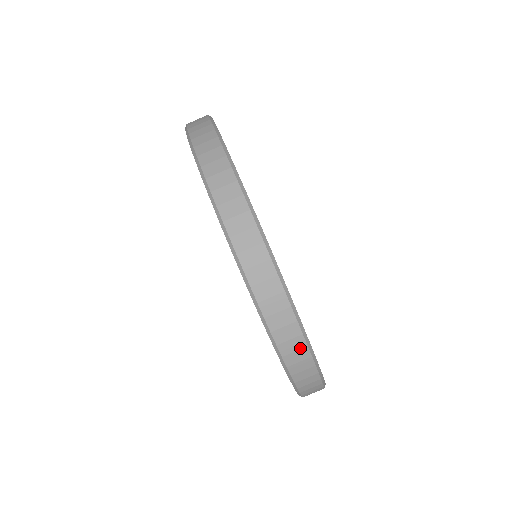
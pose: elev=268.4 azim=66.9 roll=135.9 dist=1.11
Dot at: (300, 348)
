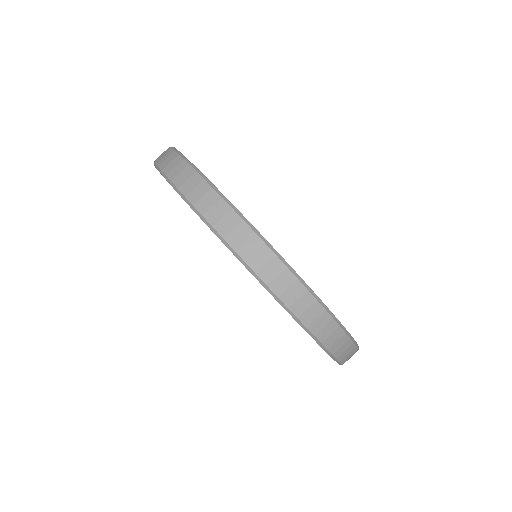
Dot at: (207, 192)
